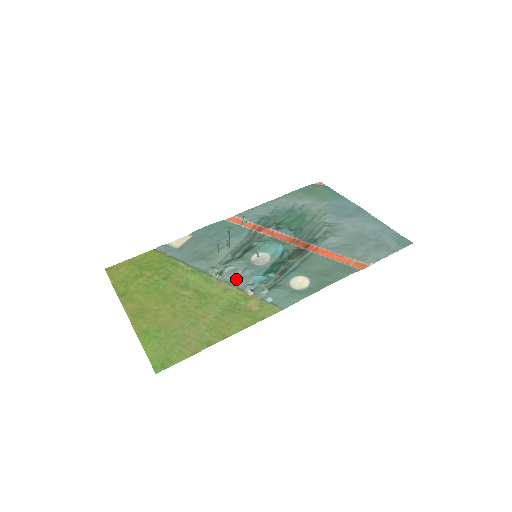
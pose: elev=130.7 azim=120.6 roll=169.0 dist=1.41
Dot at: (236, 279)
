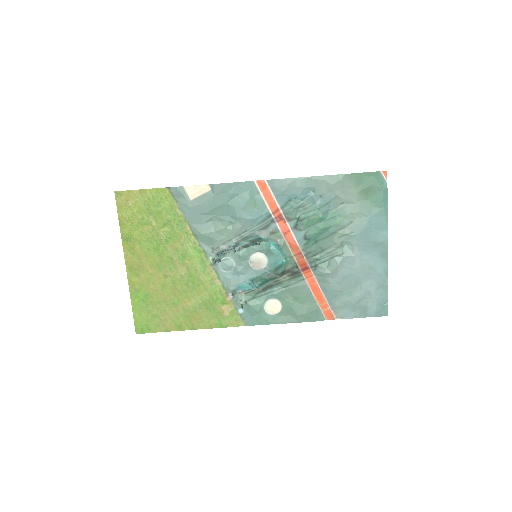
Dot at: (226, 274)
